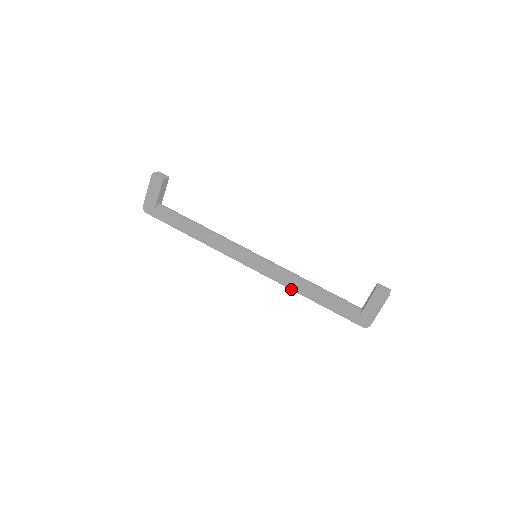
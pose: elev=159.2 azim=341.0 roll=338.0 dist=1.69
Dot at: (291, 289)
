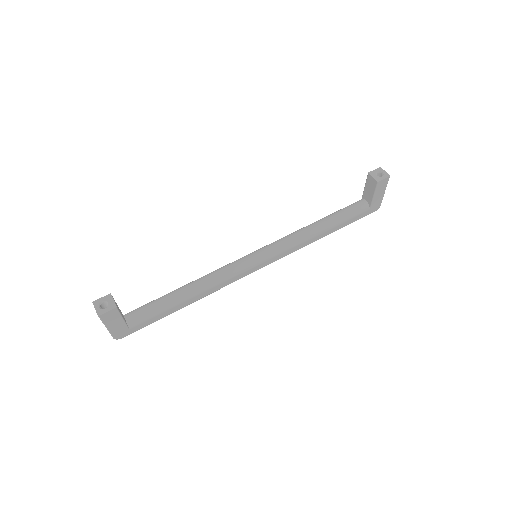
Dot at: occluded
